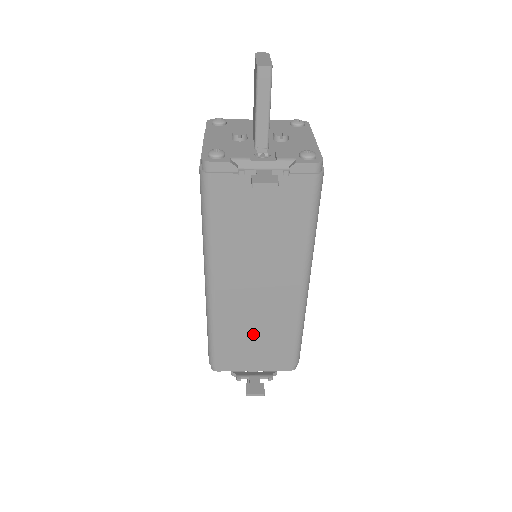
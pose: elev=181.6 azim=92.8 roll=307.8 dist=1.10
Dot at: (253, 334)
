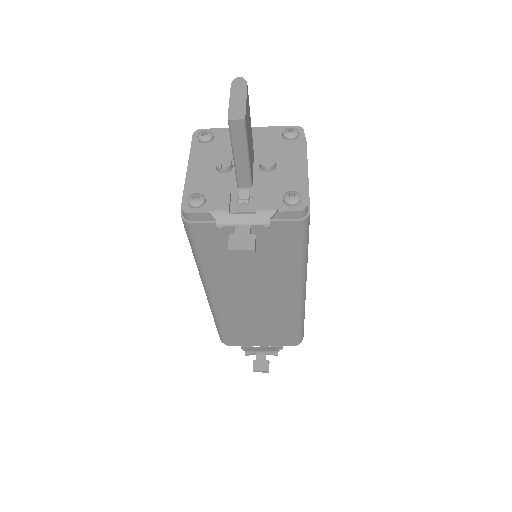
Dot at: (256, 325)
